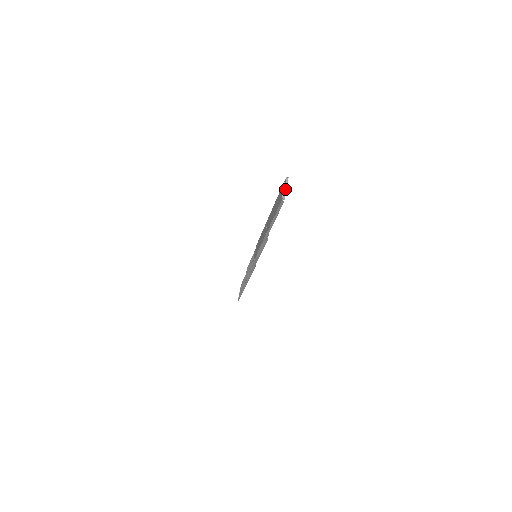
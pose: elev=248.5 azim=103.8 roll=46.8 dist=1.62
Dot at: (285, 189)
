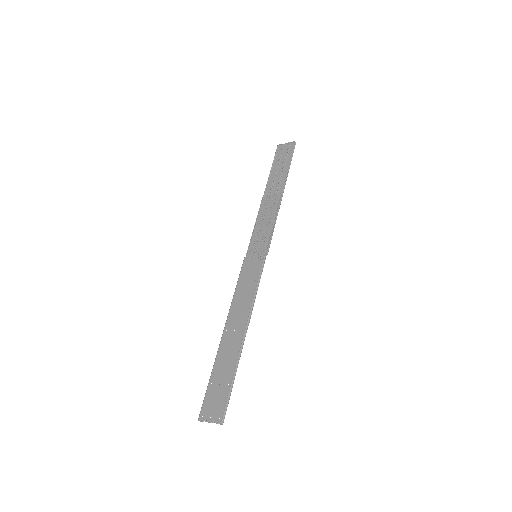
Dot at: occluded
